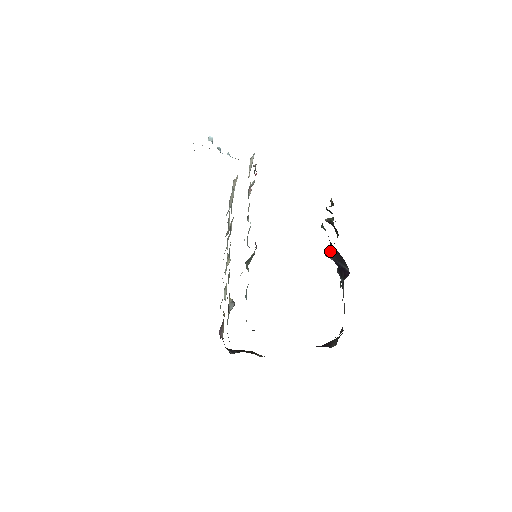
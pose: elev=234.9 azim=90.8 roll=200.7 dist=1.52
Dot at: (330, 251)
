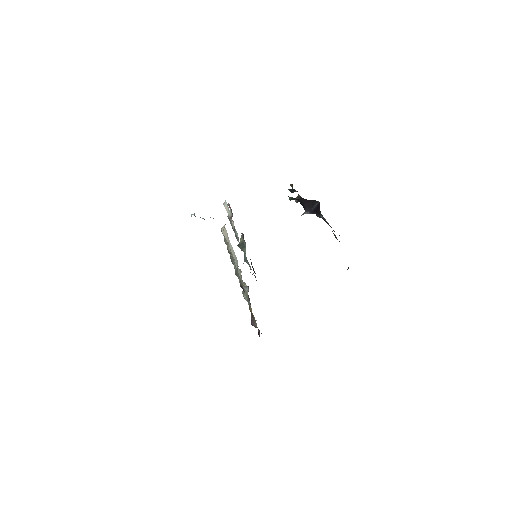
Dot at: occluded
